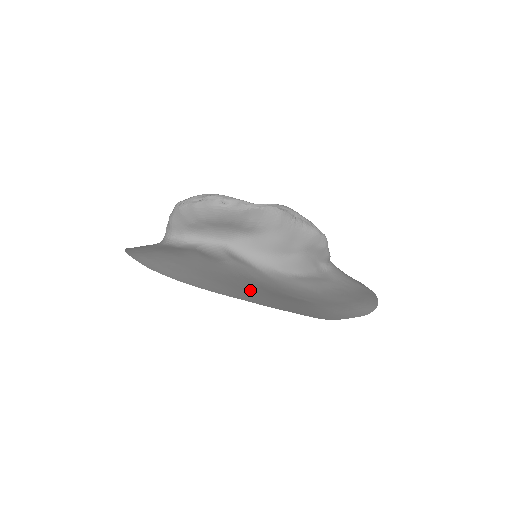
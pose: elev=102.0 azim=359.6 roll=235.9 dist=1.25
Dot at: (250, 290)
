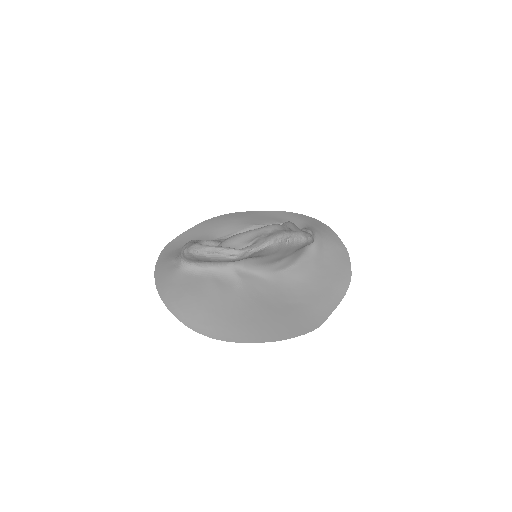
Dot at: (263, 321)
